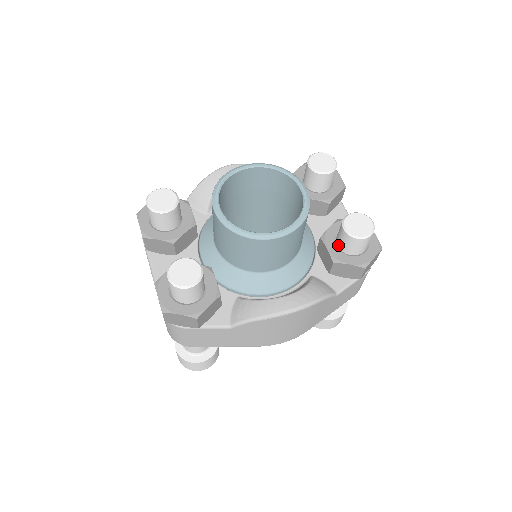
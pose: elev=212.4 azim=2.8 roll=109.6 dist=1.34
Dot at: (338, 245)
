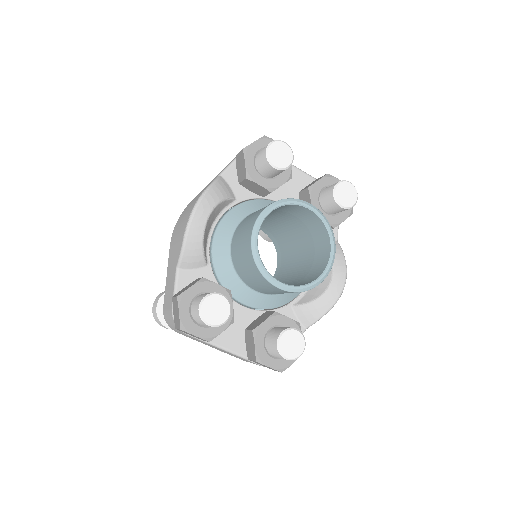
Dot at: (329, 213)
